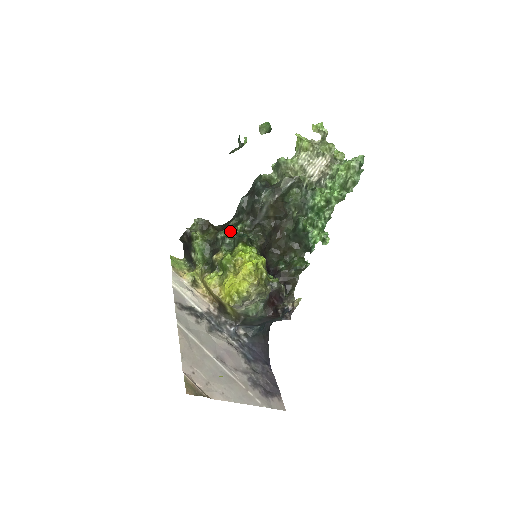
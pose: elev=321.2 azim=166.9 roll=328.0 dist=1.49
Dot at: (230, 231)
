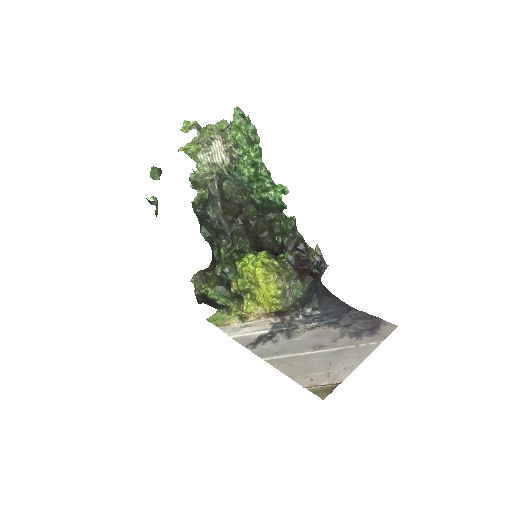
Dot at: (220, 261)
